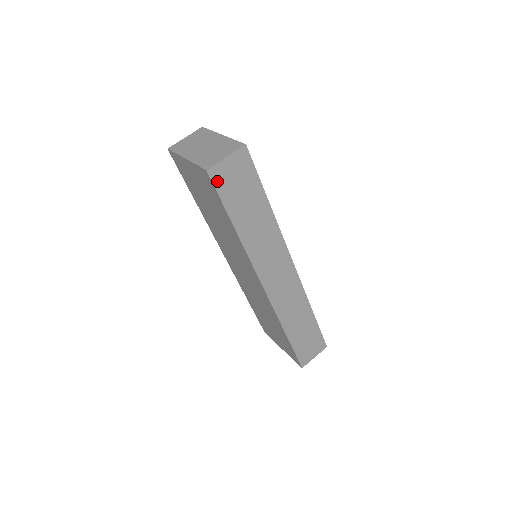
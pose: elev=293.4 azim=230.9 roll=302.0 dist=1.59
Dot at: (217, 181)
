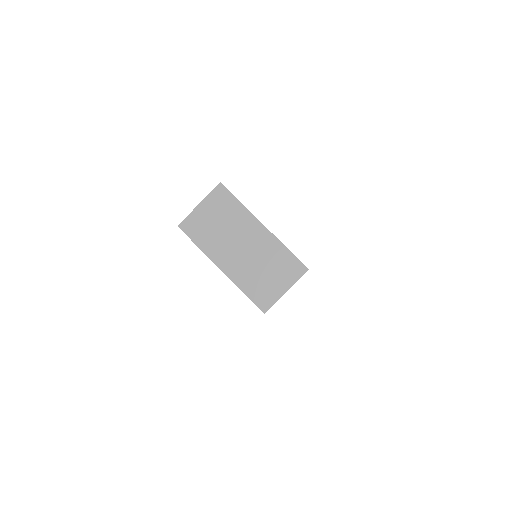
Dot at: occluded
